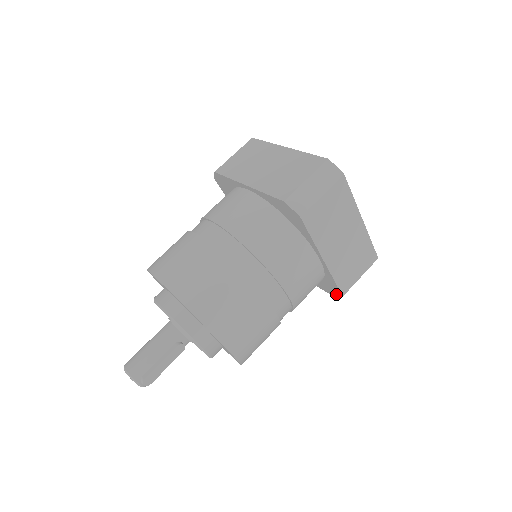
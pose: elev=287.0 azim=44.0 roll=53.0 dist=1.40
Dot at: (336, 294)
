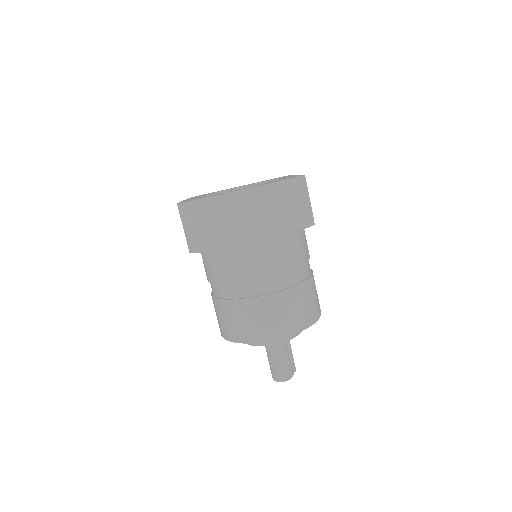
Dot at: occluded
